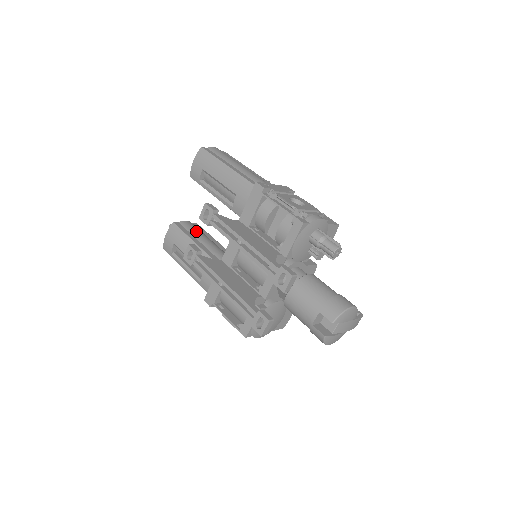
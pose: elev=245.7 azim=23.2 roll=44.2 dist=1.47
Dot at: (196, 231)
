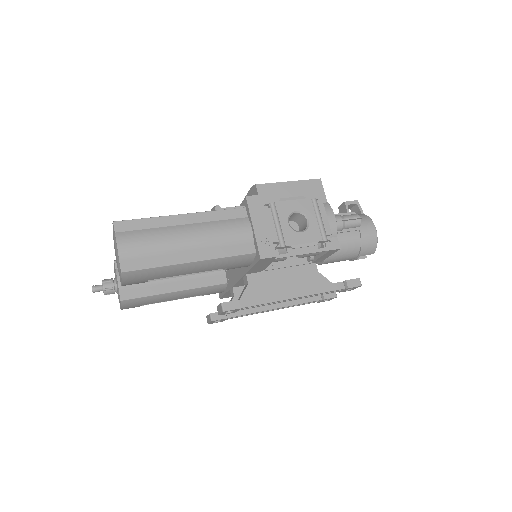
Dot at: occluded
